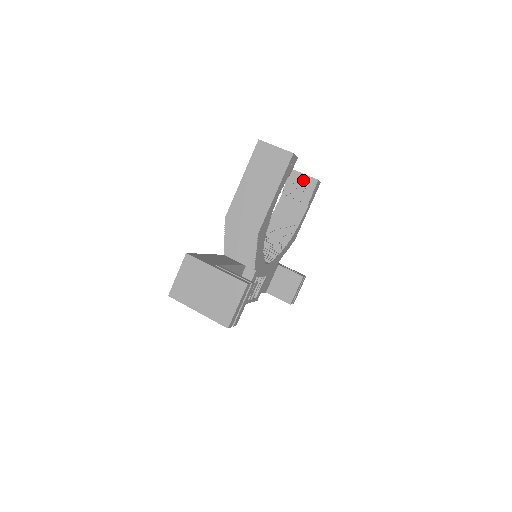
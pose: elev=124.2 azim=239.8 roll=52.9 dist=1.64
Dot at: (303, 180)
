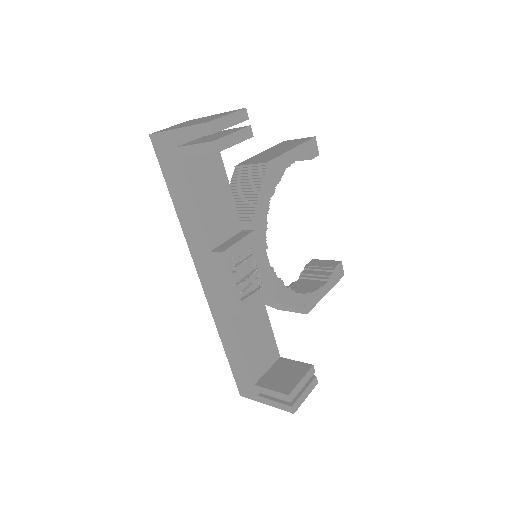
Dot at: (324, 263)
